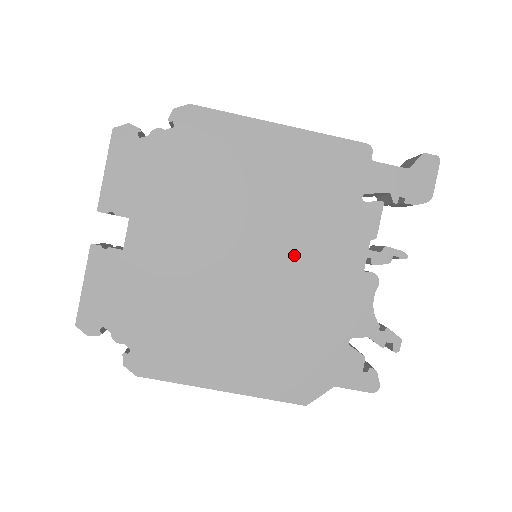
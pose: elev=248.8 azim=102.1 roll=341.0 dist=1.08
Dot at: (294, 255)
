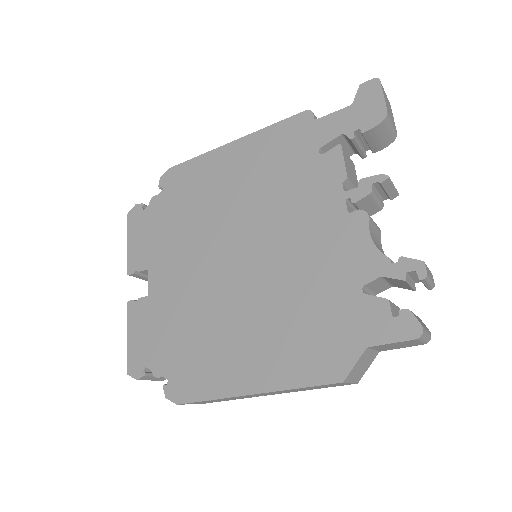
Dot at: (276, 233)
